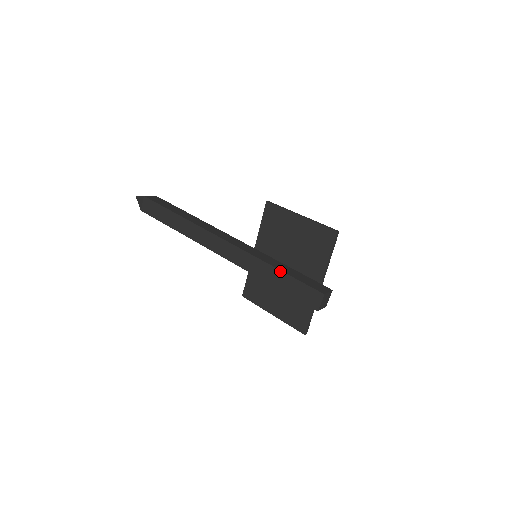
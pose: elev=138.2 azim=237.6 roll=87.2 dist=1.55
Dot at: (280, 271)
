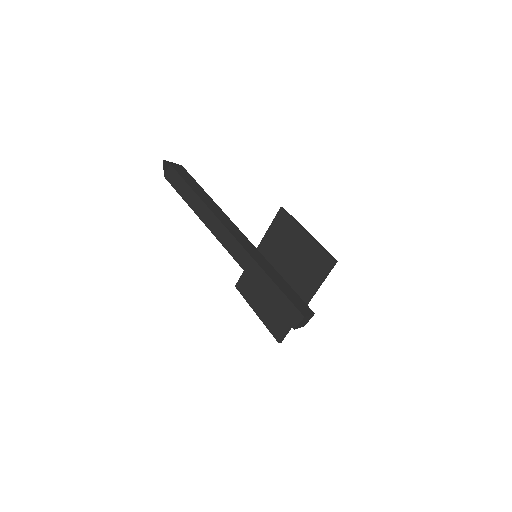
Dot at: (271, 280)
